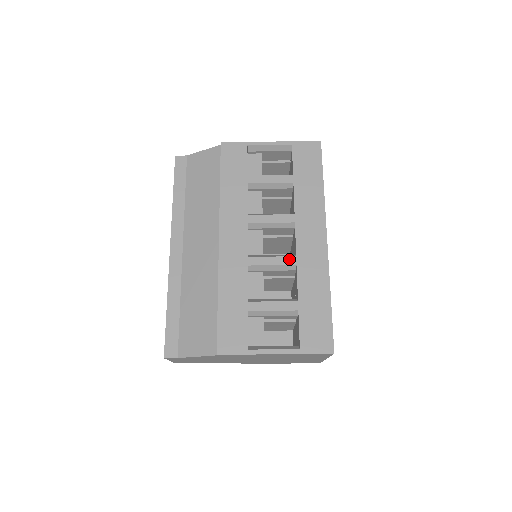
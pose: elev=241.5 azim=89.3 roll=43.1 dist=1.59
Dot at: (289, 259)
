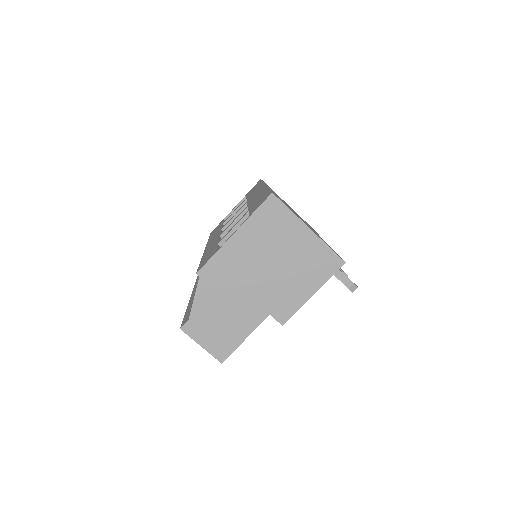
Dot at: (243, 210)
